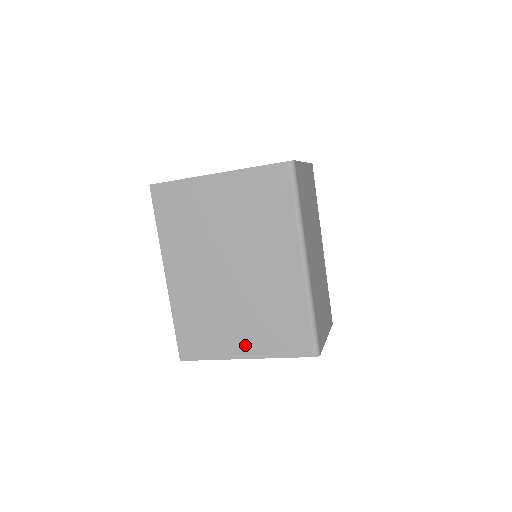
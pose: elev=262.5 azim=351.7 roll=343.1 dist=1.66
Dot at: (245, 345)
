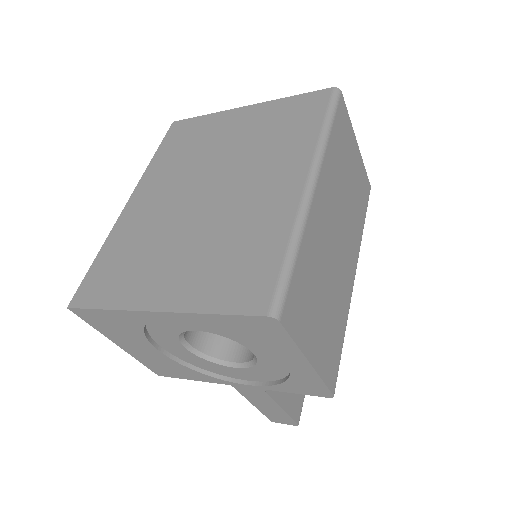
Dot at: (168, 289)
